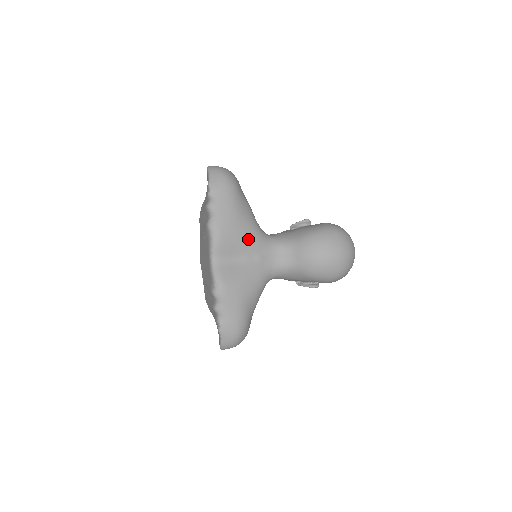
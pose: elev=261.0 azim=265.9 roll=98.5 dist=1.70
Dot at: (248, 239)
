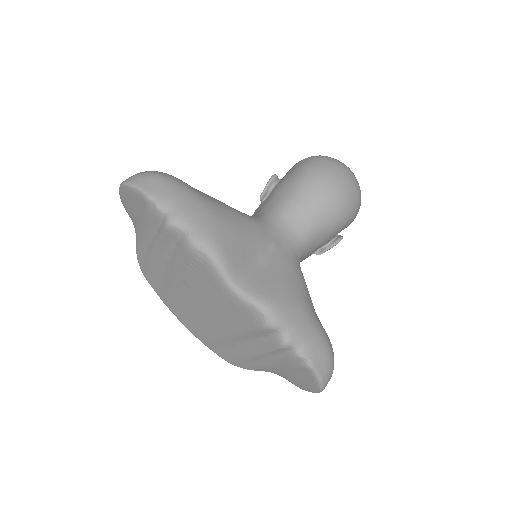
Dot at: (247, 230)
